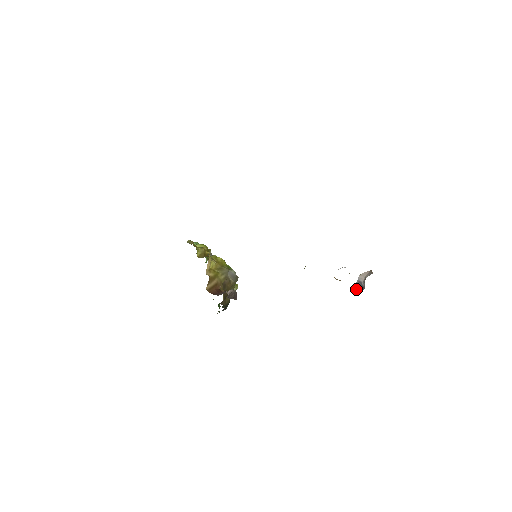
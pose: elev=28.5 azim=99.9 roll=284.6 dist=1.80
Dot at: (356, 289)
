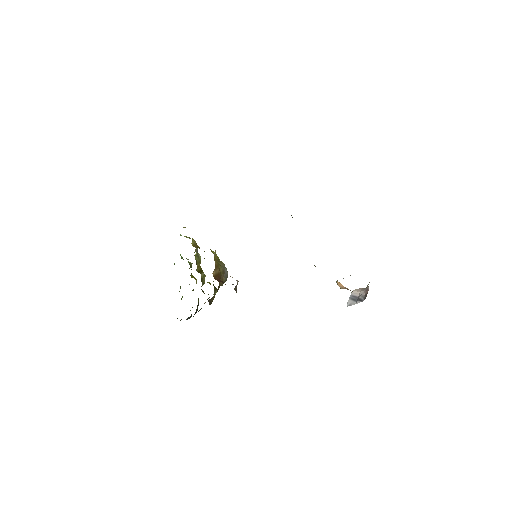
Dot at: (350, 303)
